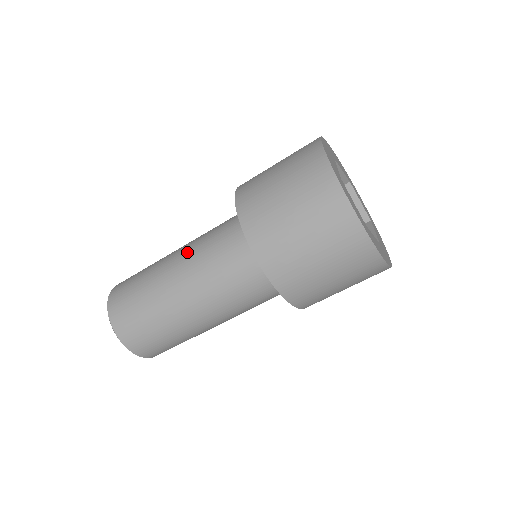
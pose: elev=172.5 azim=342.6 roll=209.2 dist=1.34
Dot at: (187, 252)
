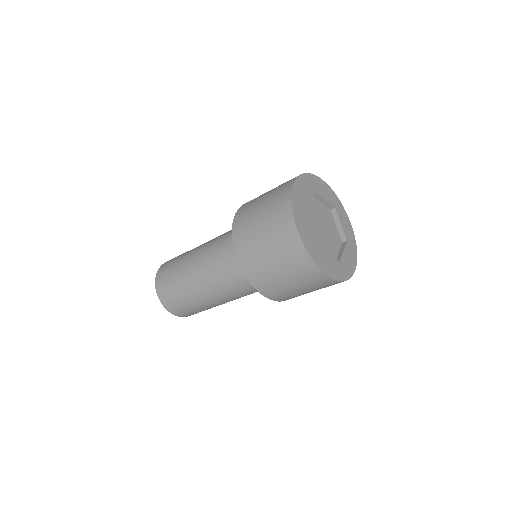
Dot at: (207, 246)
